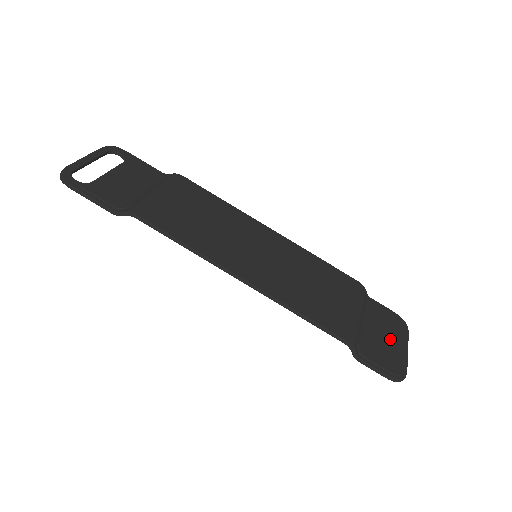
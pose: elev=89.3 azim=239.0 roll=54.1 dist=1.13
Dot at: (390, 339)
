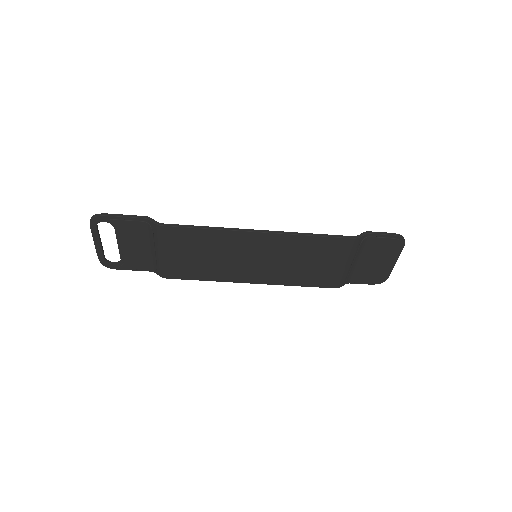
Dot at: (380, 262)
